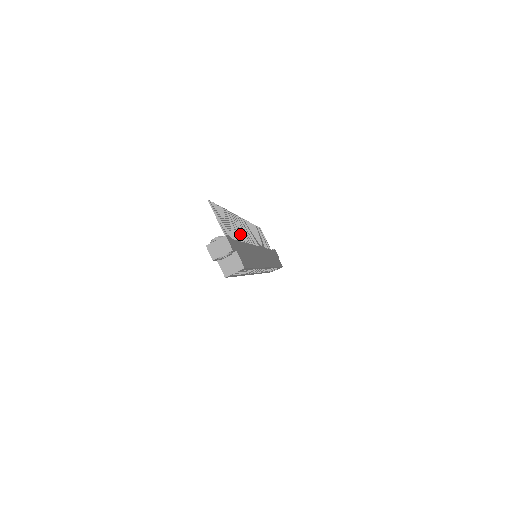
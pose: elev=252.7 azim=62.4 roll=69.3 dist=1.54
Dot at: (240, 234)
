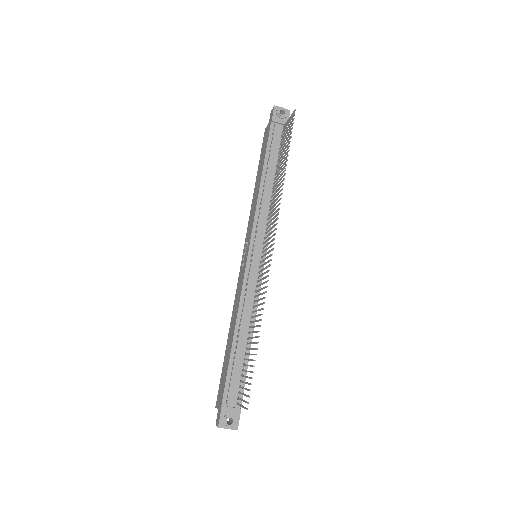
Dot at: occluded
